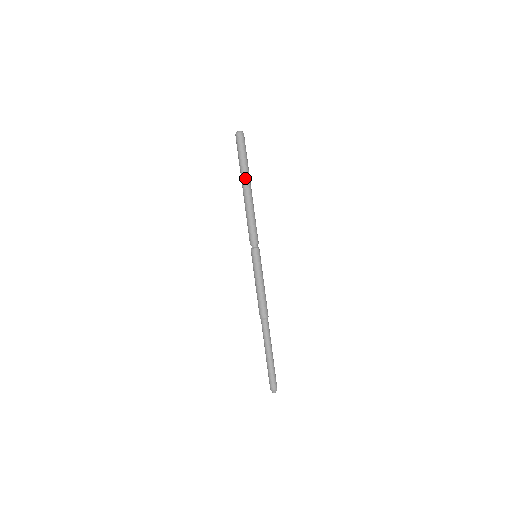
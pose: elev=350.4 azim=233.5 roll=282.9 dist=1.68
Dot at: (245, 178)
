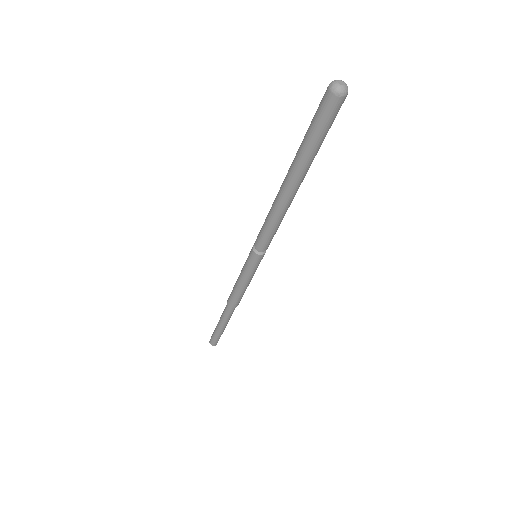
Dot at: (306, 173)
